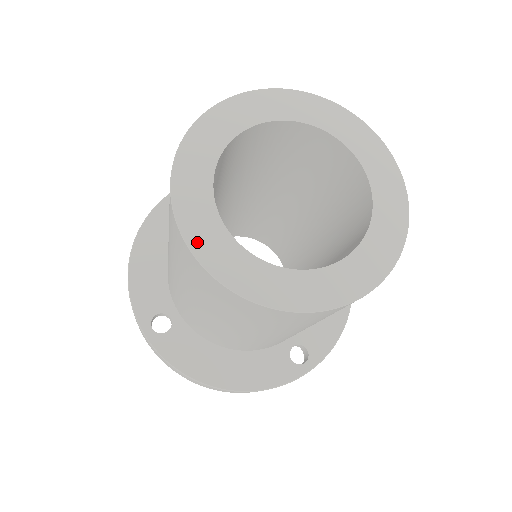
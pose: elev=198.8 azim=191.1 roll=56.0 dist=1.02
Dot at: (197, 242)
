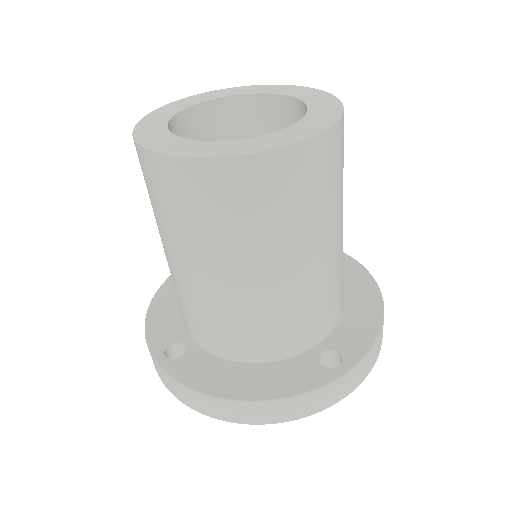
Dot at: (149, 143)
